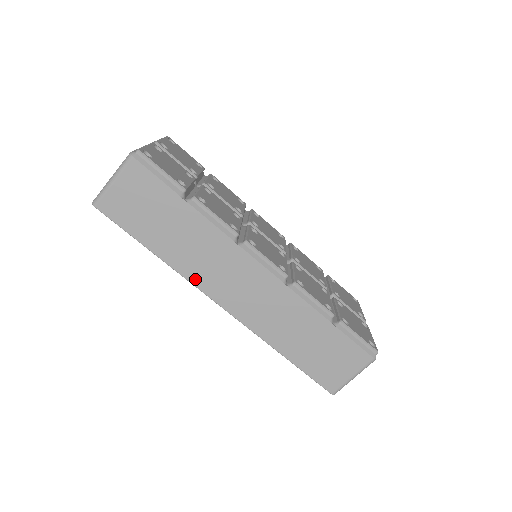
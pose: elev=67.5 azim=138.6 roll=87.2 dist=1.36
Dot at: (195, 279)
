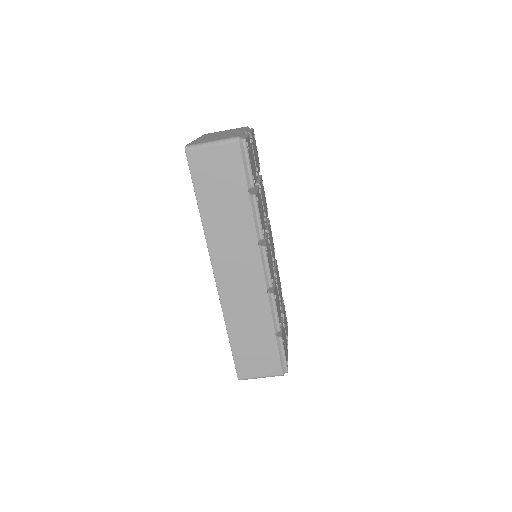
Dot at: (212, 246)
